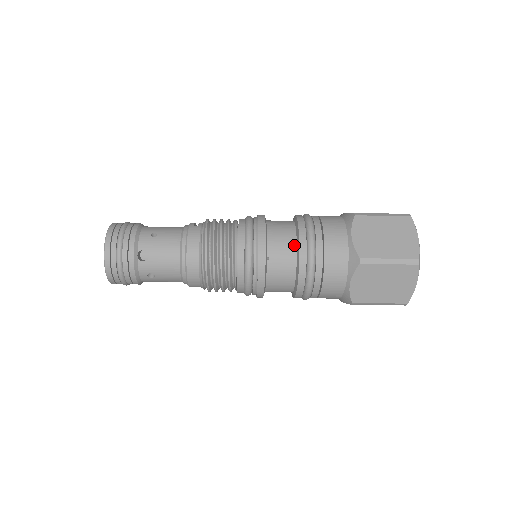
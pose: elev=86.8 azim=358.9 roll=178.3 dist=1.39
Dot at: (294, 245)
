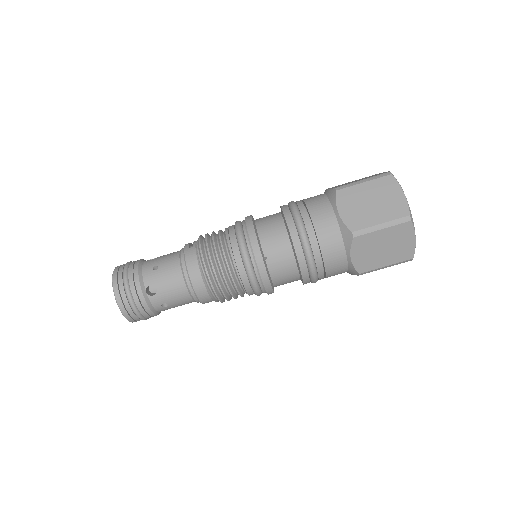
Dot at: (286, 238)
